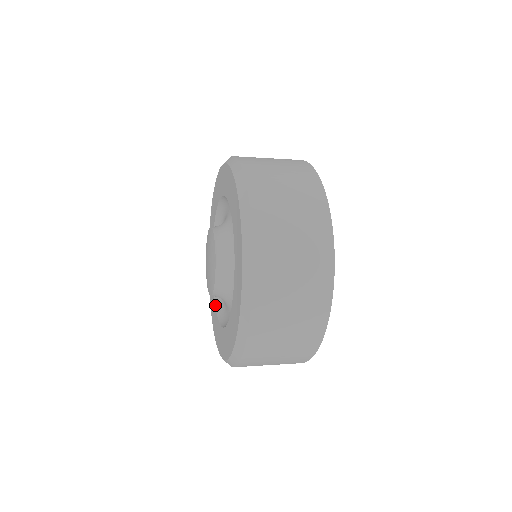
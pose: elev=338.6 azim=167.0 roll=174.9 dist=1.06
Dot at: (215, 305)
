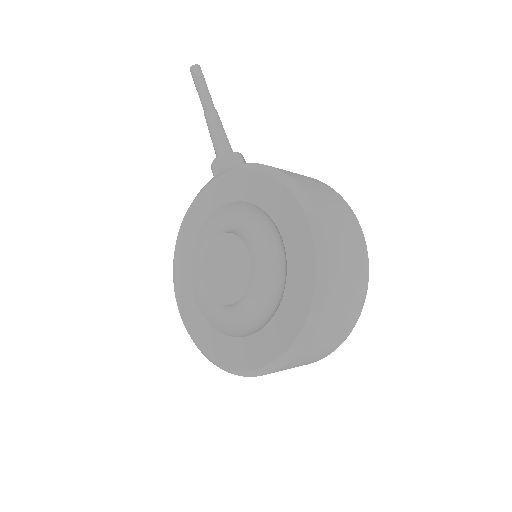
Dot at: (191, 273)
